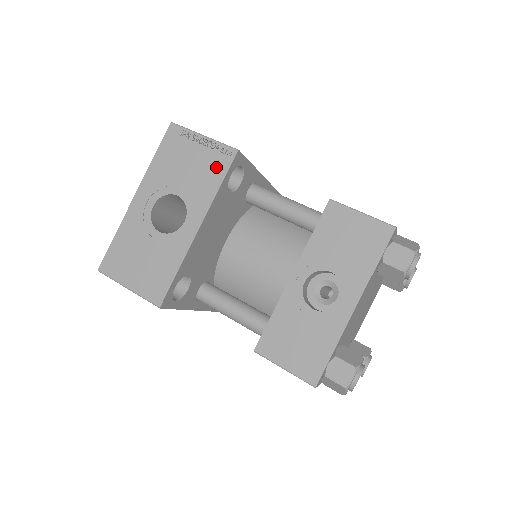
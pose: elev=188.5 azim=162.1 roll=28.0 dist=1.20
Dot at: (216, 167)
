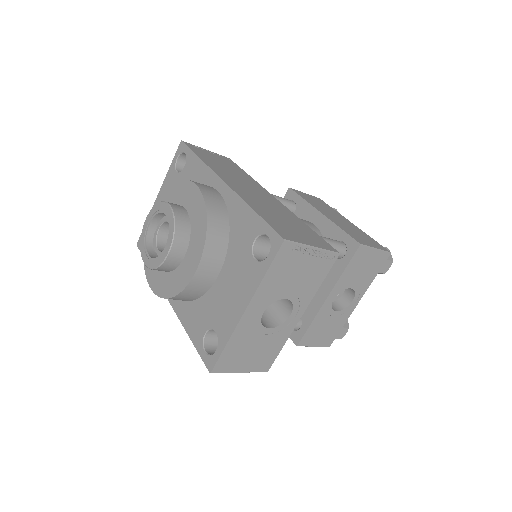
Dot at: (321, 270)
